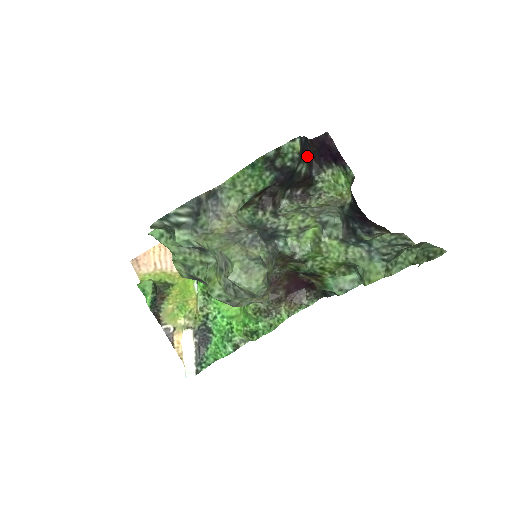
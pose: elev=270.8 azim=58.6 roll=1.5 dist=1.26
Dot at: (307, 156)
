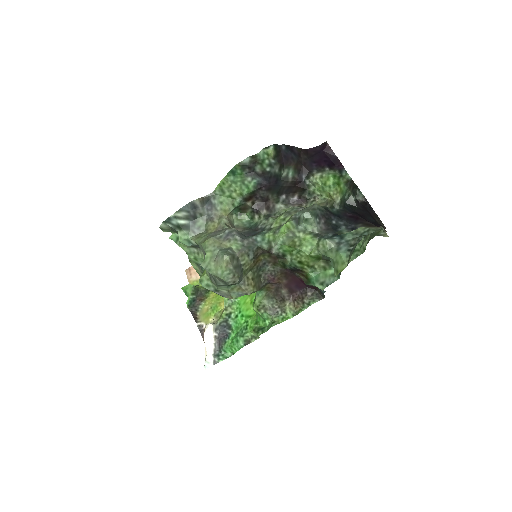
Dot at: (293, 162)
